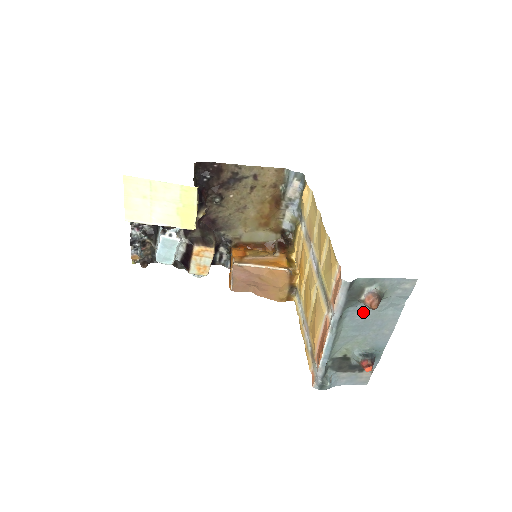
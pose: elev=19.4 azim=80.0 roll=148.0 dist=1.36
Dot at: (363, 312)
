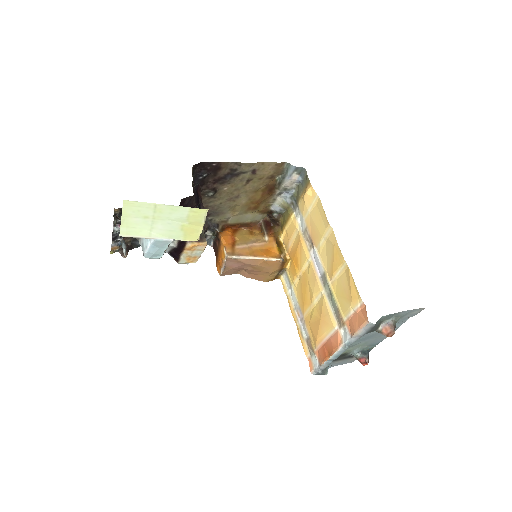
Dot at: occluded
